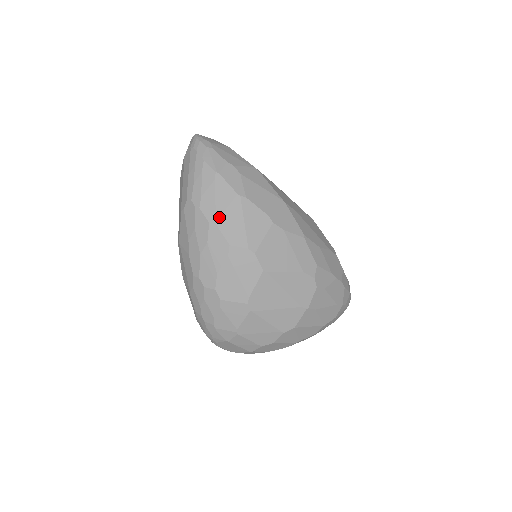
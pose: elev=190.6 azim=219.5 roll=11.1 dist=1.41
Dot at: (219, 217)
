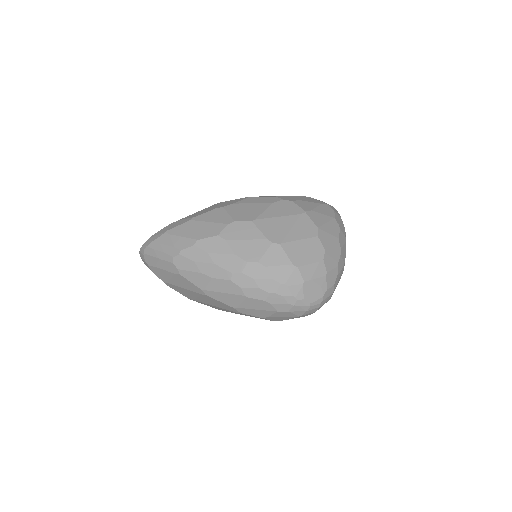
Dot at: (194, 237)
